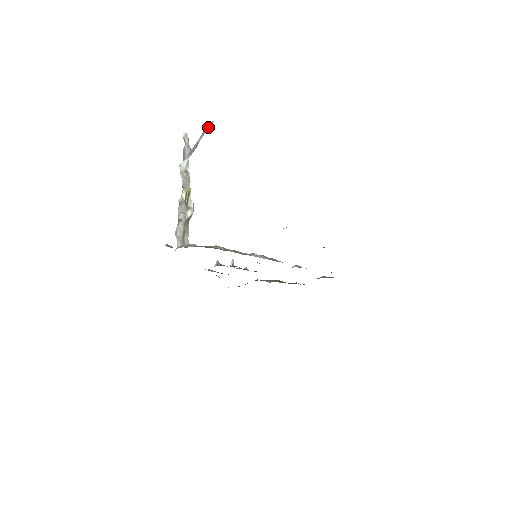
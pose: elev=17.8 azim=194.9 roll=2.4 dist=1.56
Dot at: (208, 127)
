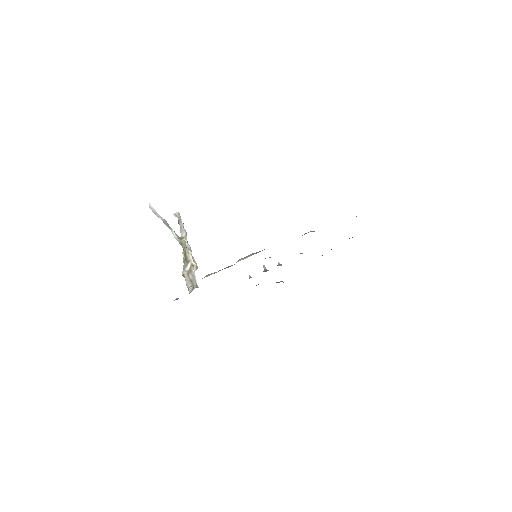
Dot at: (153, 209)
